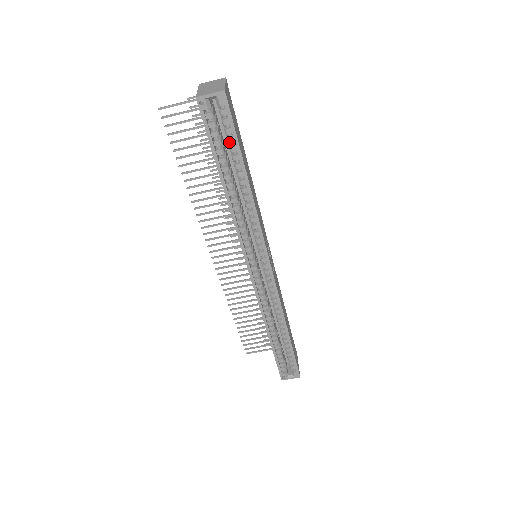
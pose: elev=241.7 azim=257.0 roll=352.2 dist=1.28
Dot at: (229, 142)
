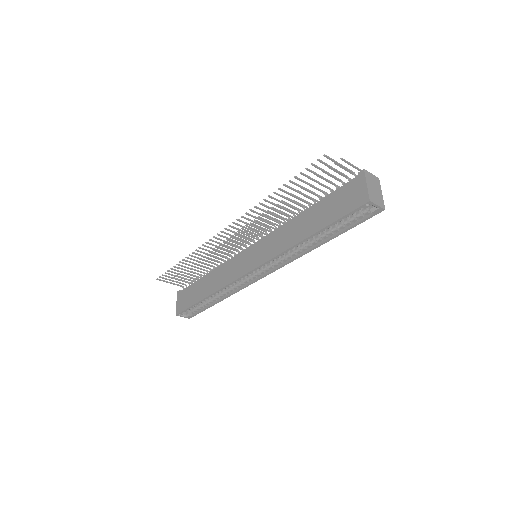
Dot at: (346, 224)
